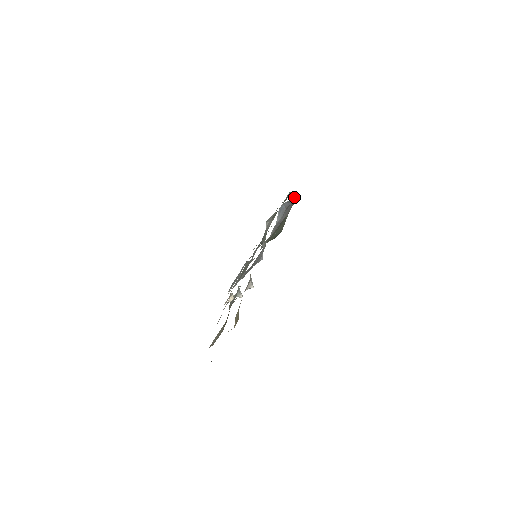
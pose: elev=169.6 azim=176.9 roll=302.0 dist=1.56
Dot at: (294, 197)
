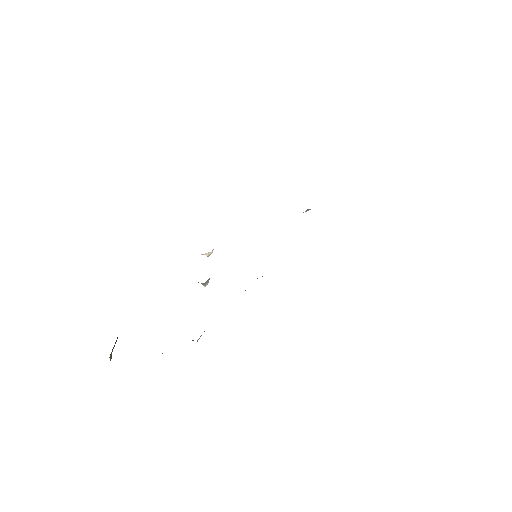
Dot at: occluded
